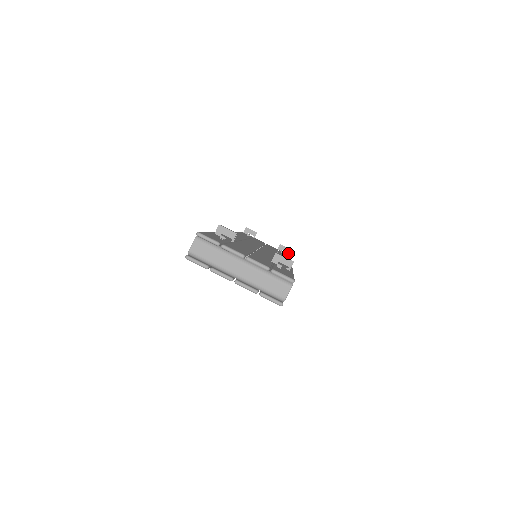
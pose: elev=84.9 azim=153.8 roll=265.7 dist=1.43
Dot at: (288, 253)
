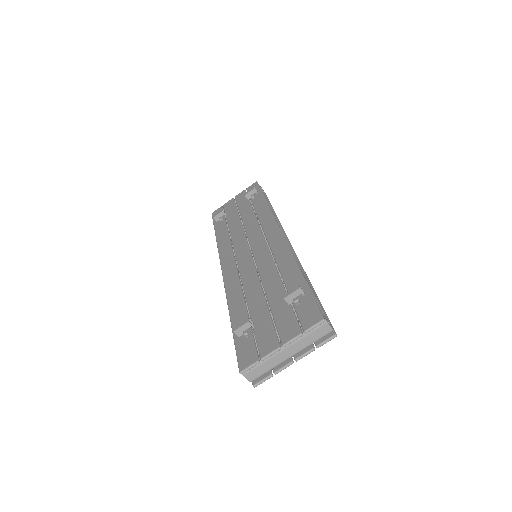
Dot at: (257, 192)
